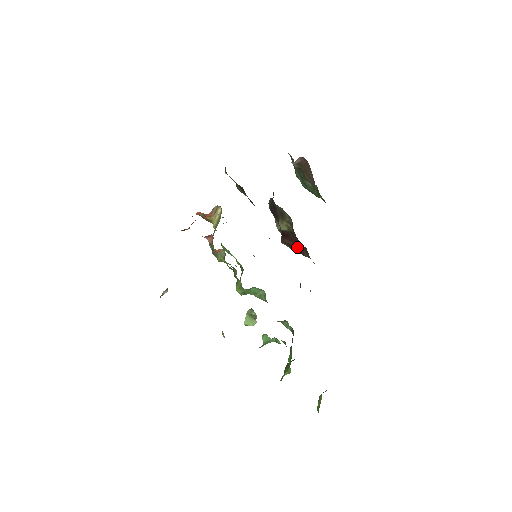
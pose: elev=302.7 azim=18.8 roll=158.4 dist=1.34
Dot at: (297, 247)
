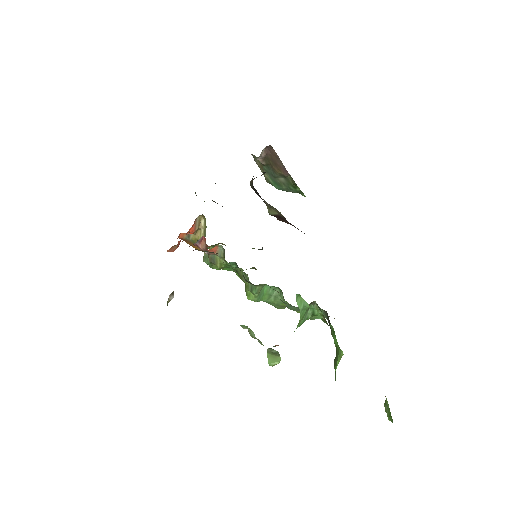
Dot at: (295, 227)
